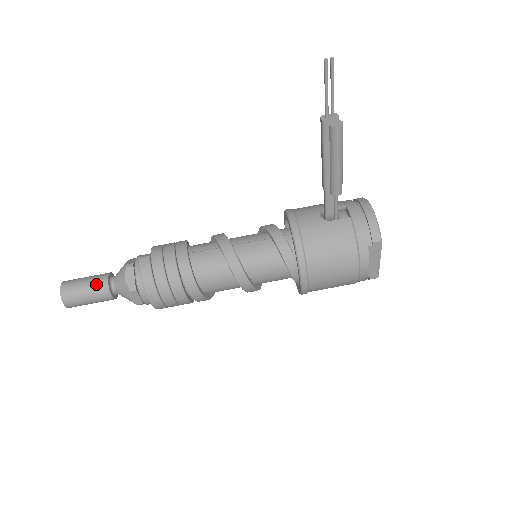
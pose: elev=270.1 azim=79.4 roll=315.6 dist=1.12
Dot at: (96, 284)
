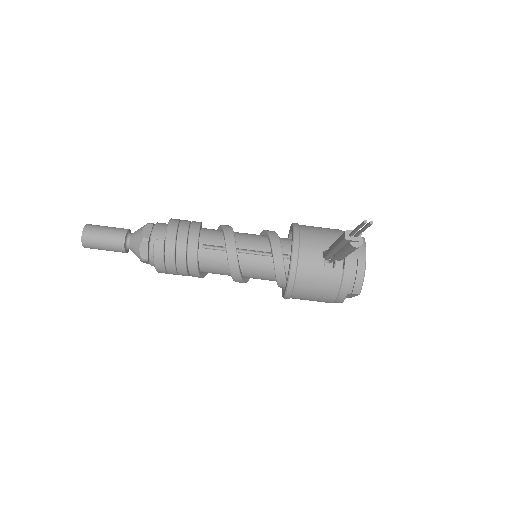
Dot at: (114, 242)
